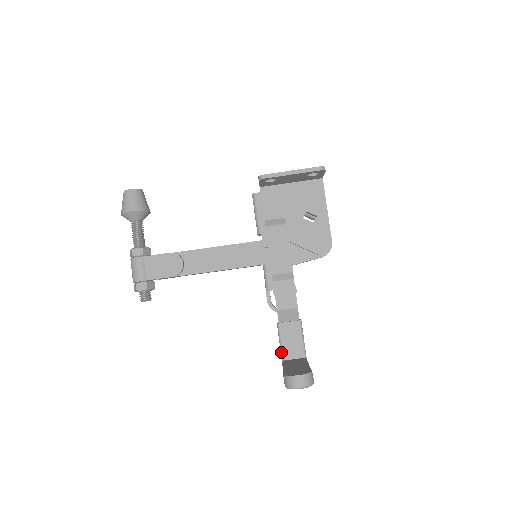
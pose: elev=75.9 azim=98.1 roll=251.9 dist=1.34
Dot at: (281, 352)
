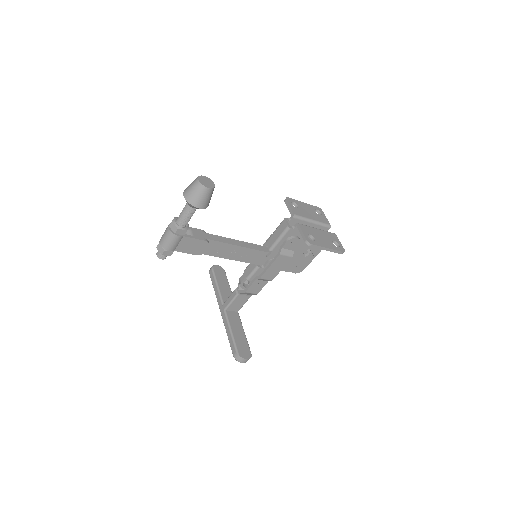
Dot at: (227, 306)
